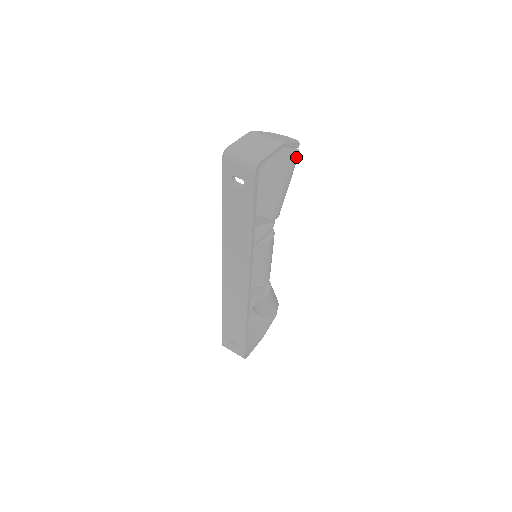
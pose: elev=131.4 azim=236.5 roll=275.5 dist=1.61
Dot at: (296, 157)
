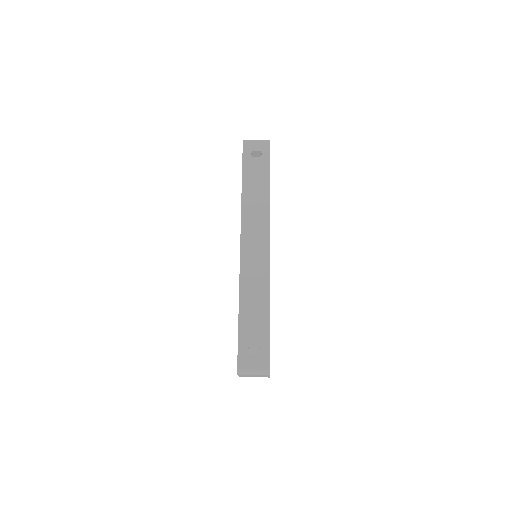
Dot at: occluded
